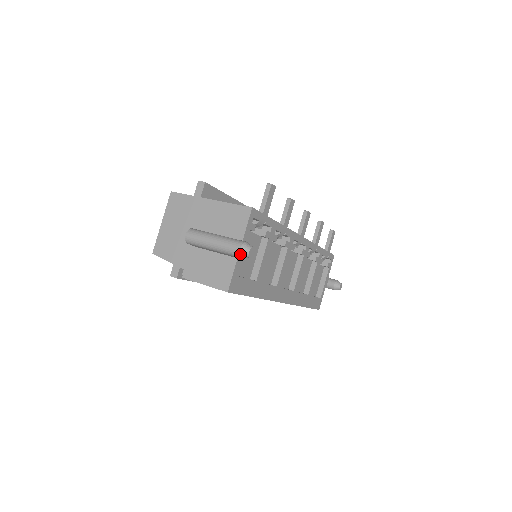
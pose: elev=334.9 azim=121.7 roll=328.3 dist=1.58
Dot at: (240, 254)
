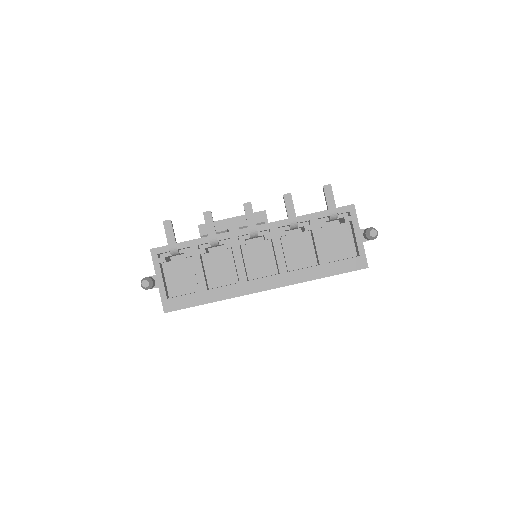
Dot at: (143, 288)
